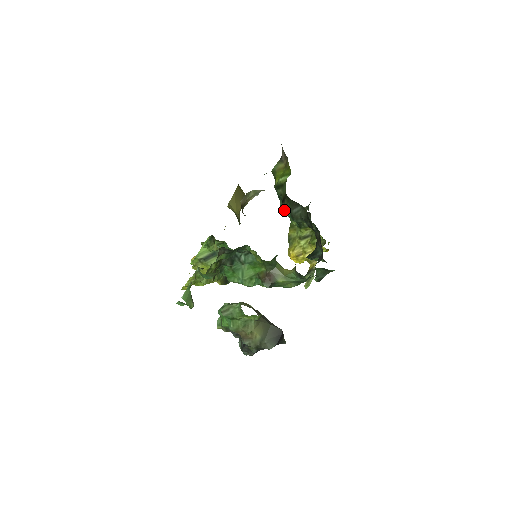
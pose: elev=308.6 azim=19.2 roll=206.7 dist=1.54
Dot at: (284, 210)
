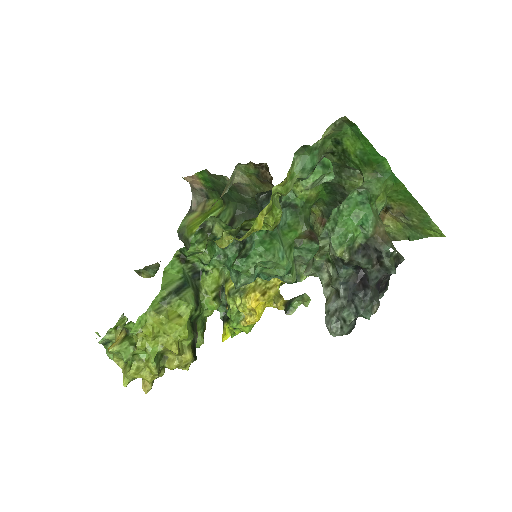
Dot at: occluded
